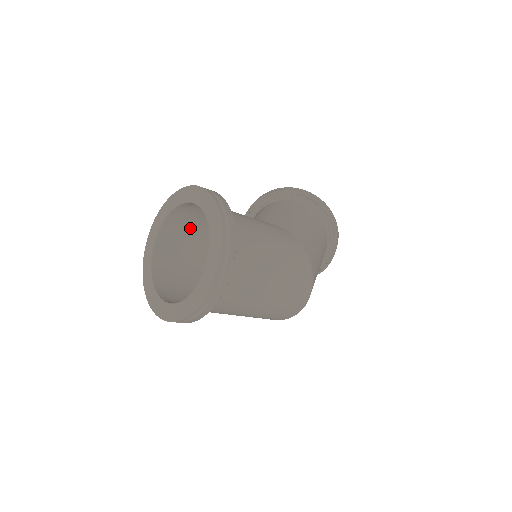
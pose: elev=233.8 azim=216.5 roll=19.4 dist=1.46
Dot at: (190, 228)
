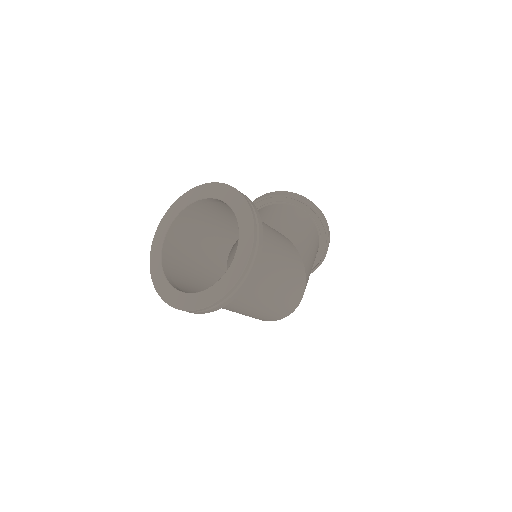
Dot at: (207, 216)
